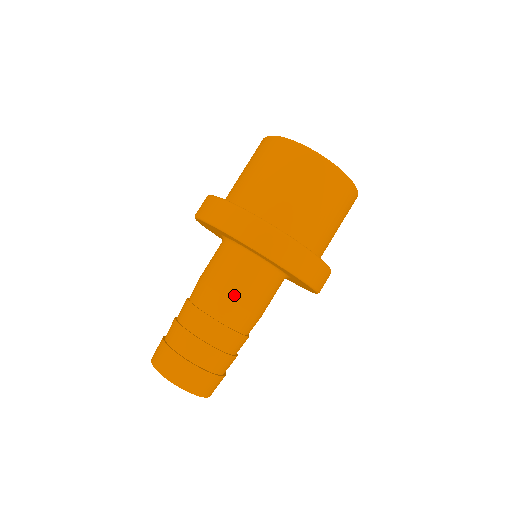
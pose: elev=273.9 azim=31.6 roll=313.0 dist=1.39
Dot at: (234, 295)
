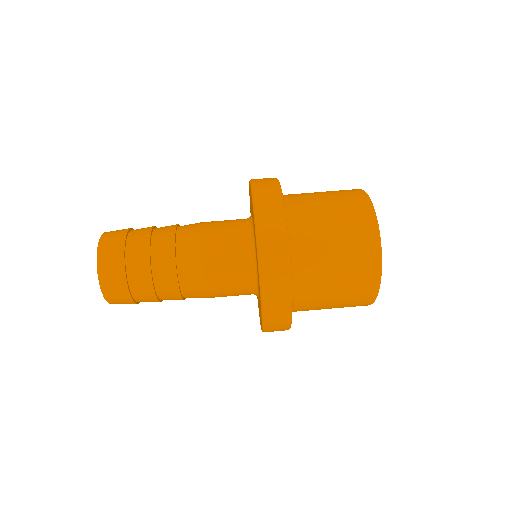
Dot at: (209, 272)
